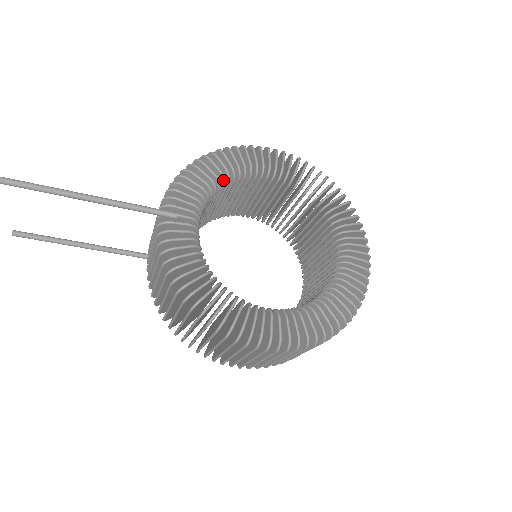
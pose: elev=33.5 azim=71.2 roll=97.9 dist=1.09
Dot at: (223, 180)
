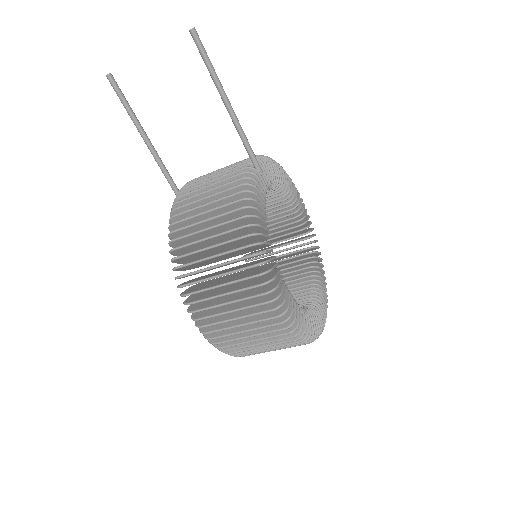
Dot at: (280, 186)
